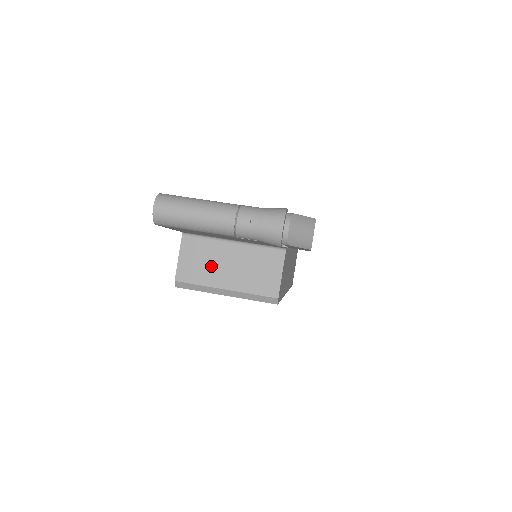
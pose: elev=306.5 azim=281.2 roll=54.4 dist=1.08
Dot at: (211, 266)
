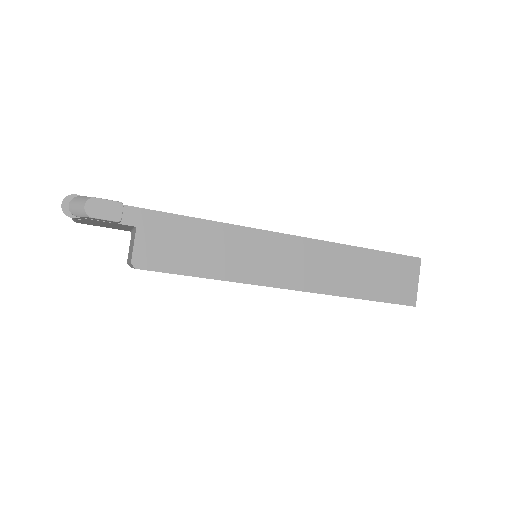
Dot at: (130, 249)
